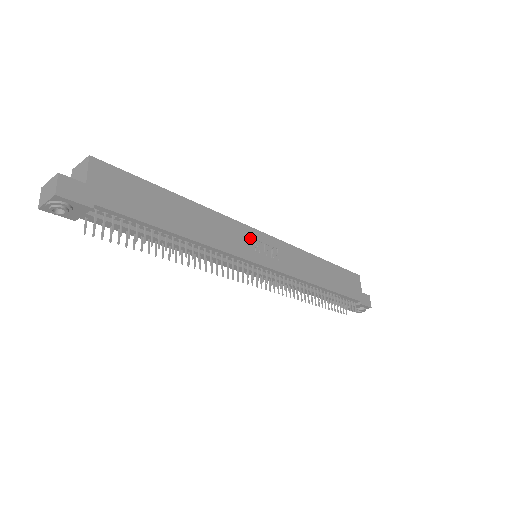
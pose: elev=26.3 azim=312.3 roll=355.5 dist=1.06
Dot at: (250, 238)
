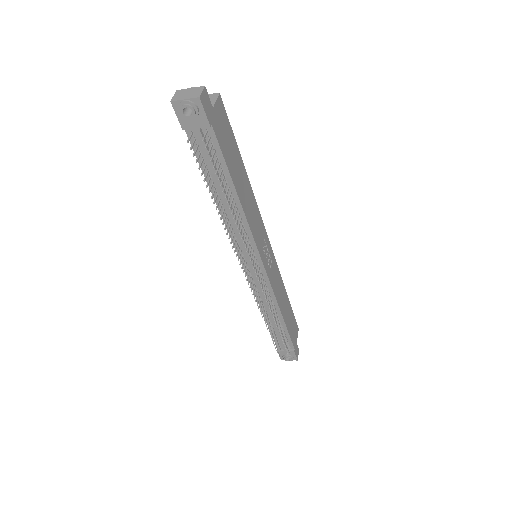
Dot at: (263, 237)
